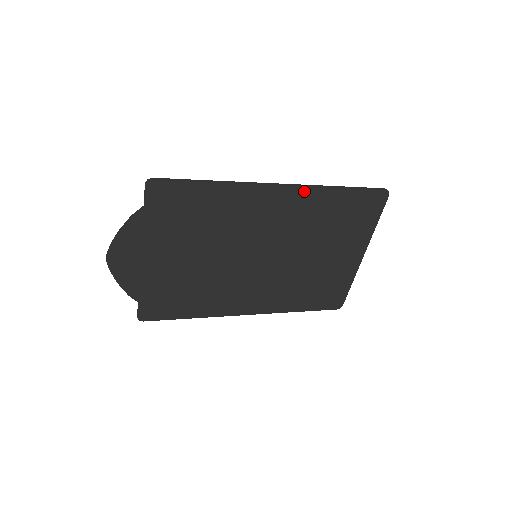
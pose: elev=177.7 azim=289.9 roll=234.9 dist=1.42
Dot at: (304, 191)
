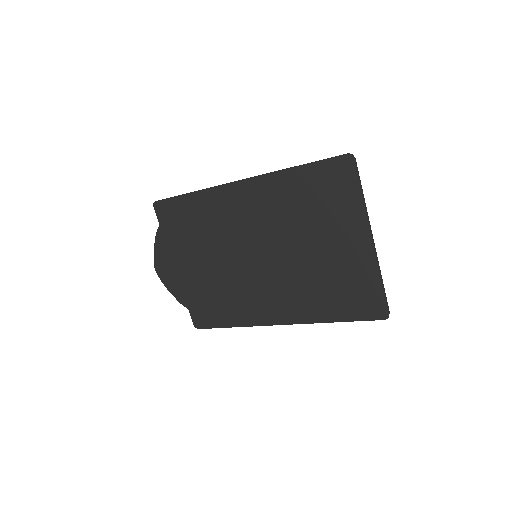
Dot at: (261, 180)
